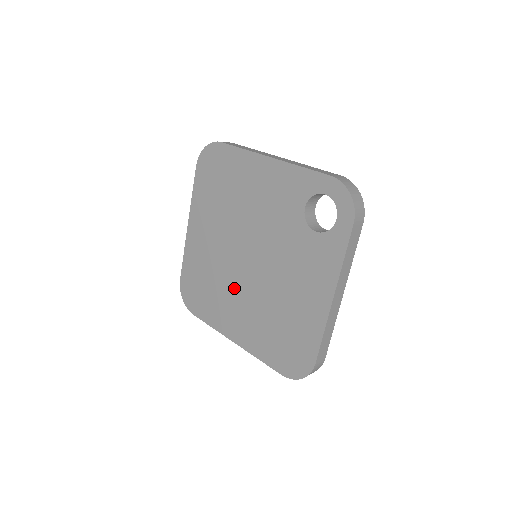
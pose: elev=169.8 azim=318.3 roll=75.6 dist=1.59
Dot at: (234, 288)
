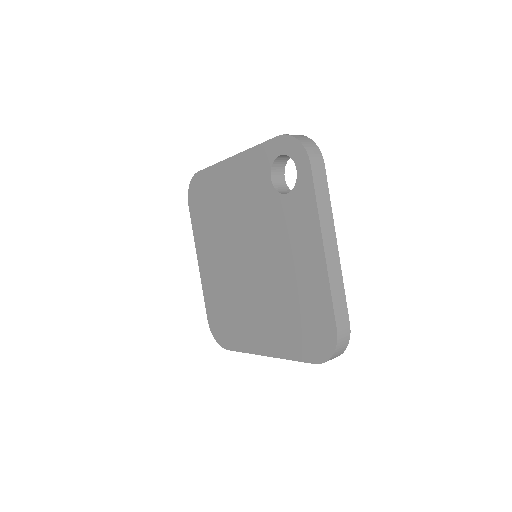
Dot at: (248, 298)
